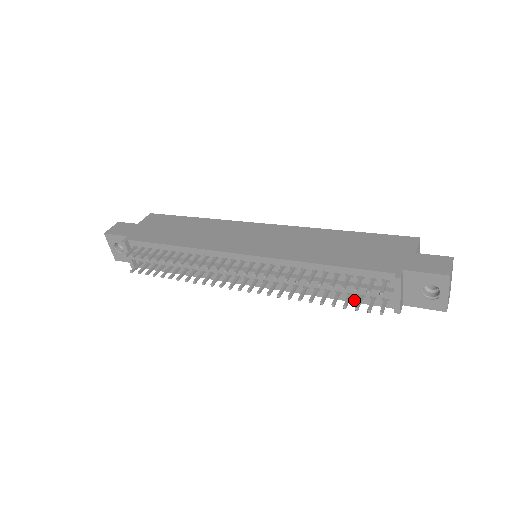
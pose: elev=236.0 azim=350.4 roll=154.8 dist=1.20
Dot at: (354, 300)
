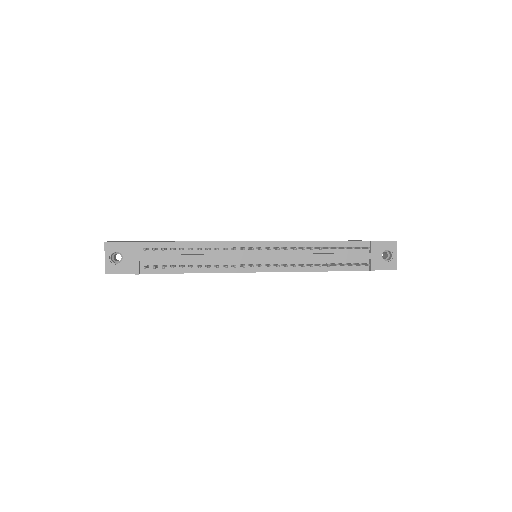
Dot at: (342, 269)
